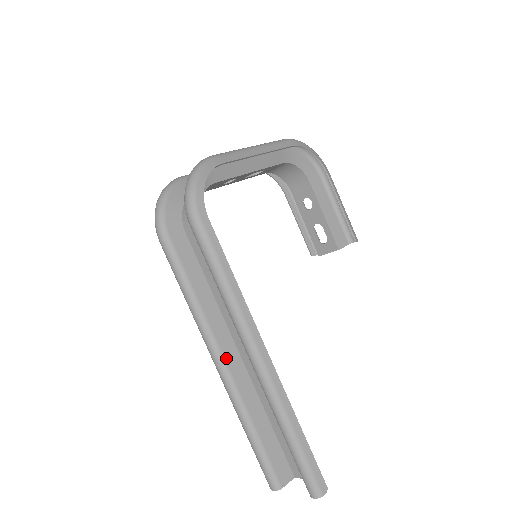
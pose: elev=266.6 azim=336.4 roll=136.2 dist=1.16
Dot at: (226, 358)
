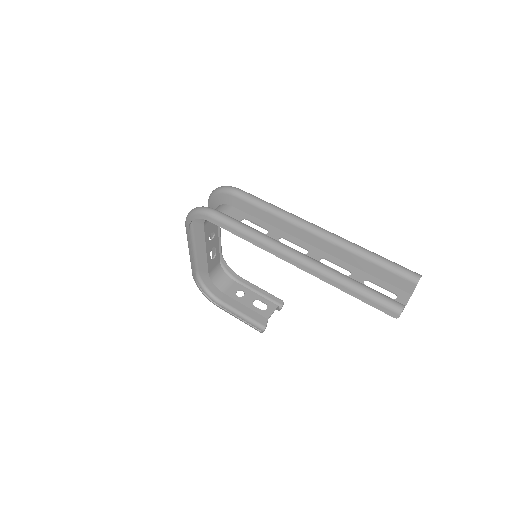
Dot at: occluded
